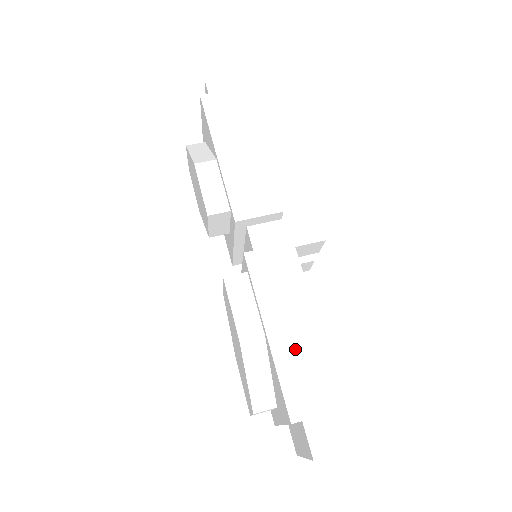
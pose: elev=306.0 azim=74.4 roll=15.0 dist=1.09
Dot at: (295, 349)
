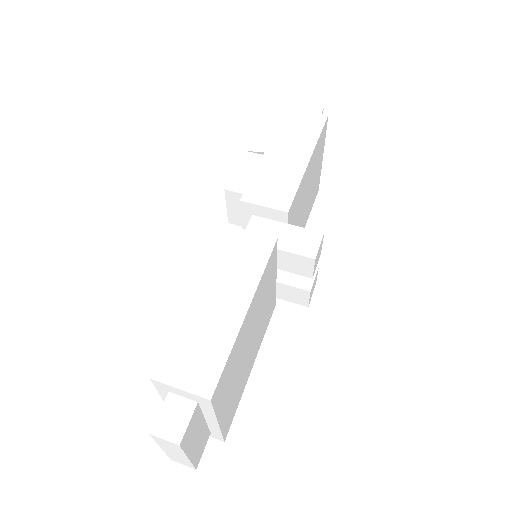
Dot at: (206, 321)
